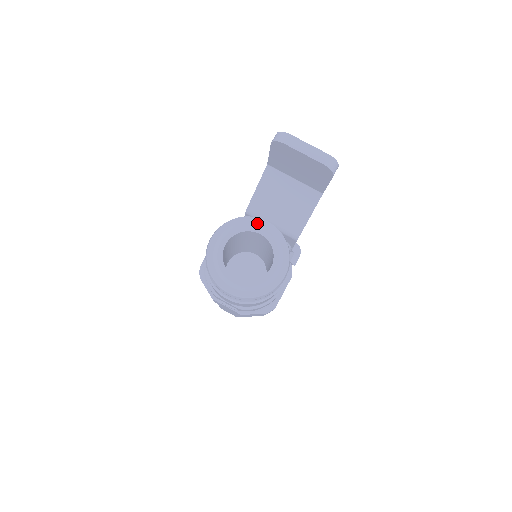
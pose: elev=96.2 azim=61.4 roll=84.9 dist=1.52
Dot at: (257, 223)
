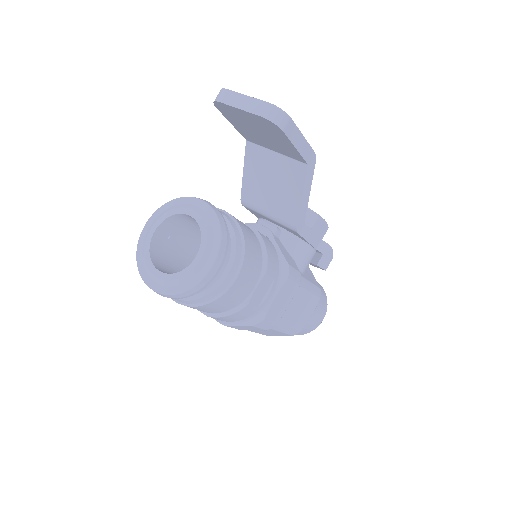
Dot at: (191, 203)
